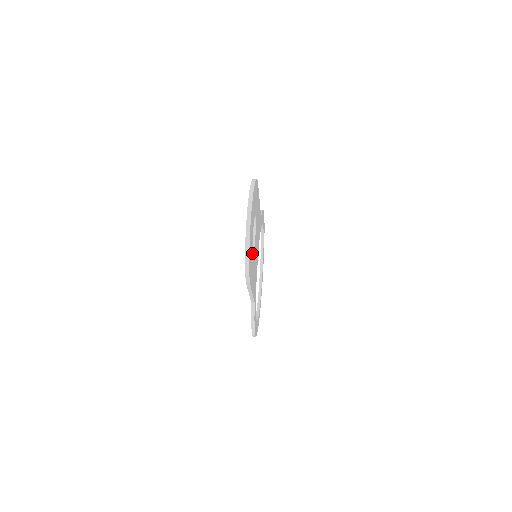
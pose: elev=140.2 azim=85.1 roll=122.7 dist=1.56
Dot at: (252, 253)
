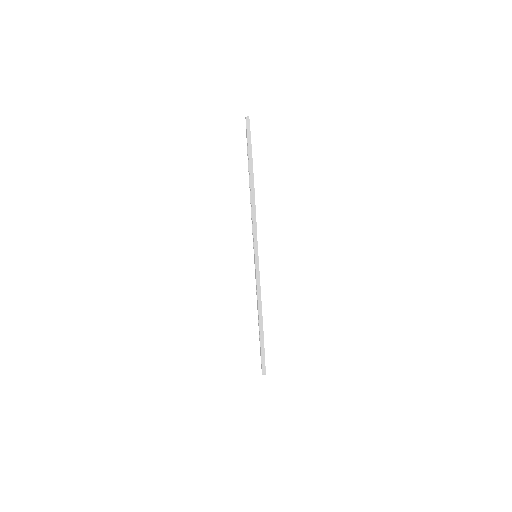
Dot at: occluded
